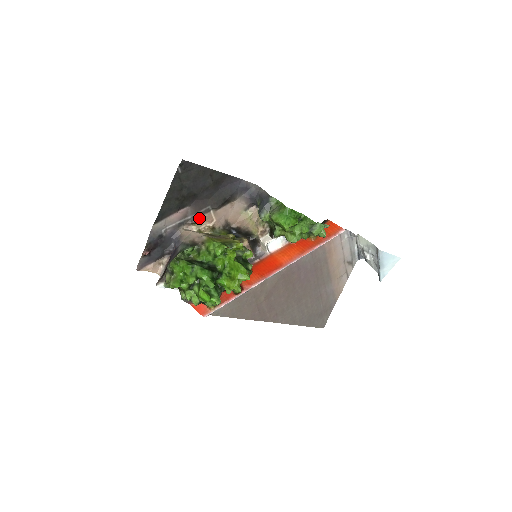
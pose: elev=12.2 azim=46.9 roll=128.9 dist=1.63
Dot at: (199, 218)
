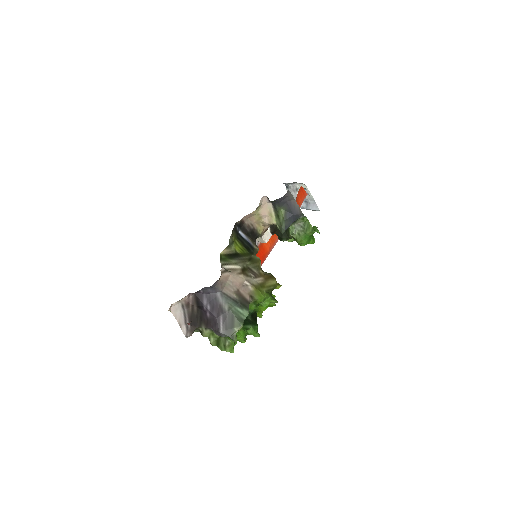
Dot at: occluded
